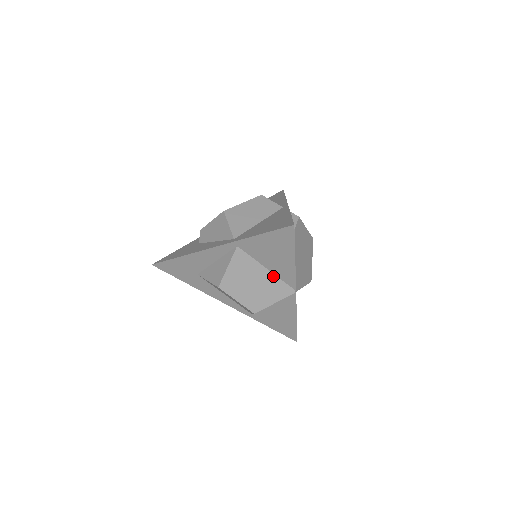
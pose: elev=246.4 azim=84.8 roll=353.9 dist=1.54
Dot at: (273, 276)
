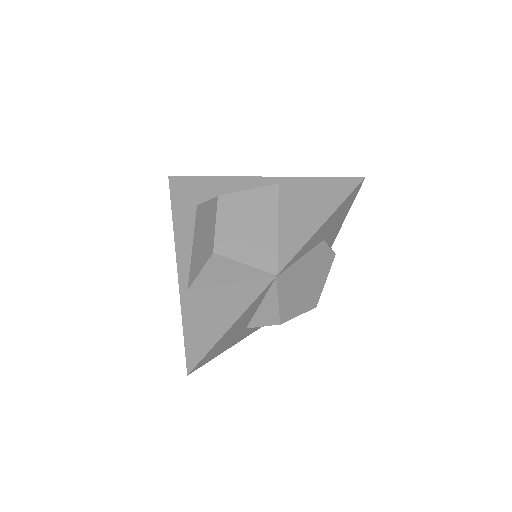
Dot at: (275, 238)
